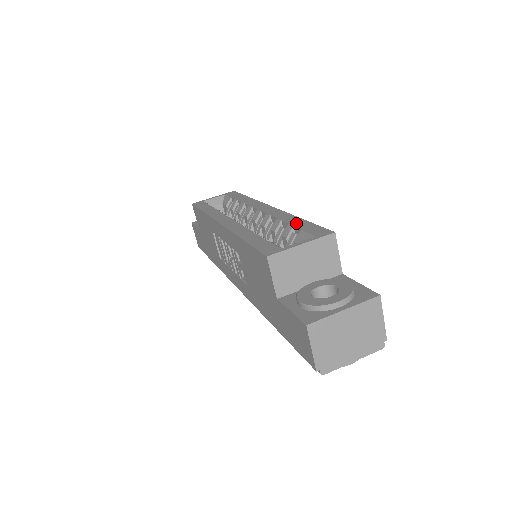
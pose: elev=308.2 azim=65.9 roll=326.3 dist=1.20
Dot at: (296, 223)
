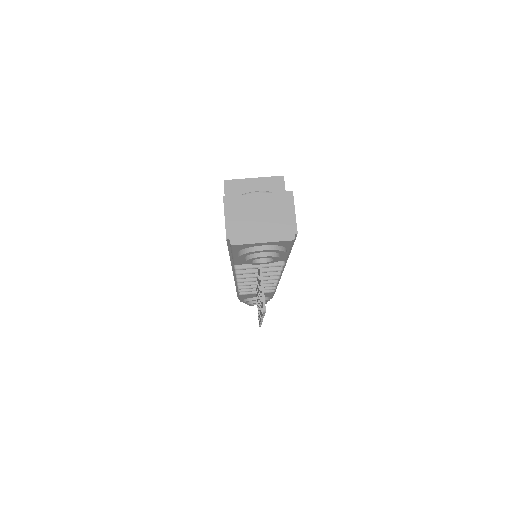
Dot at: occluded
